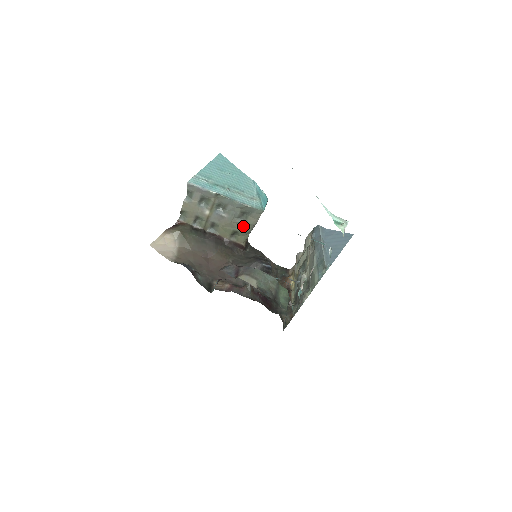
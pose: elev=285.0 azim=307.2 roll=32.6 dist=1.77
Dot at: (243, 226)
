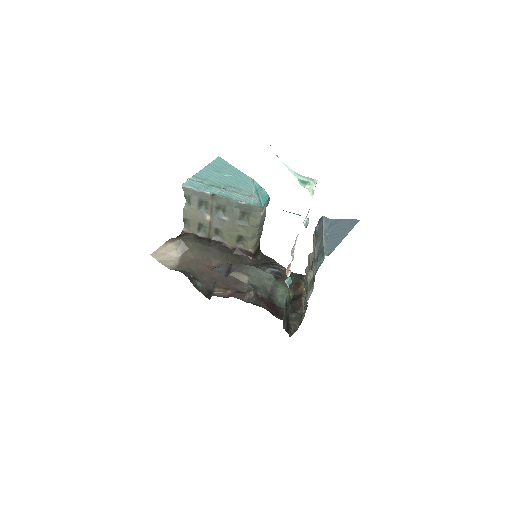
Dot at: (246, 229)
